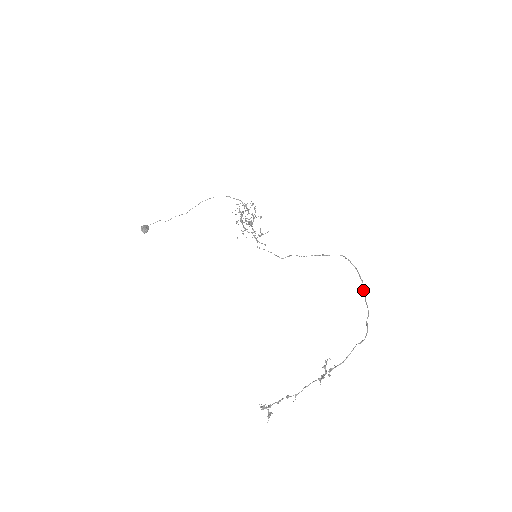
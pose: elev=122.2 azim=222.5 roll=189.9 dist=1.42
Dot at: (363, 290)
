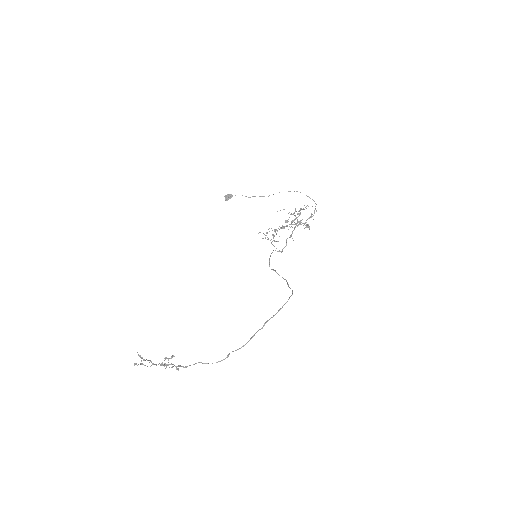
Dot at: (258, 330)
